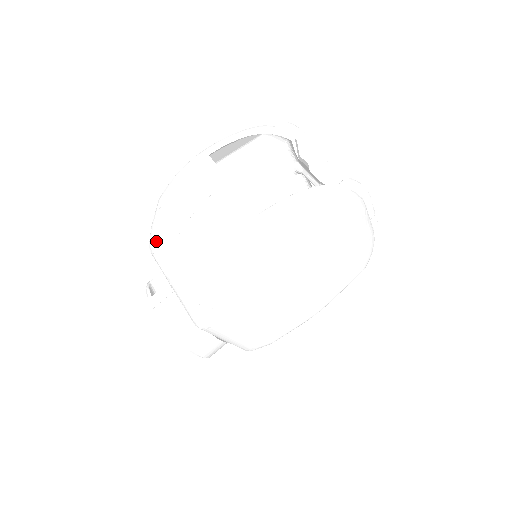
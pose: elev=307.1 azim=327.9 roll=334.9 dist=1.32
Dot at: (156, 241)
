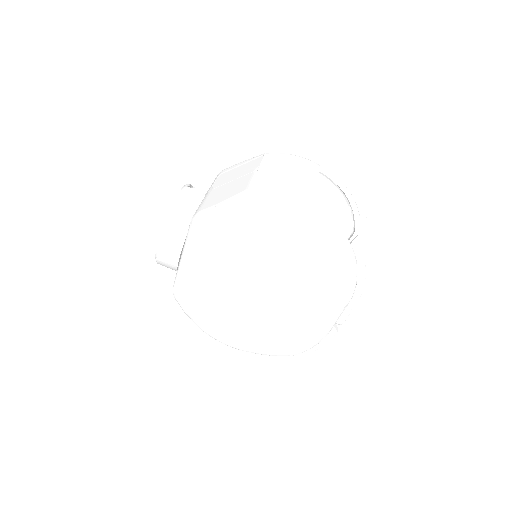
Dot at: (233, 169)
